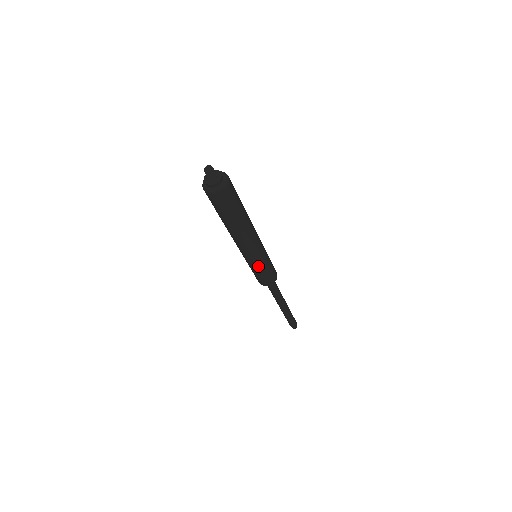
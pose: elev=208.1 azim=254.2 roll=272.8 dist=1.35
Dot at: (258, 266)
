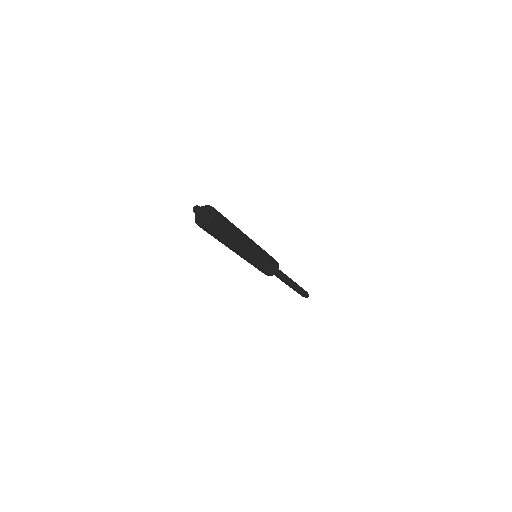
Dot at: (258, 265)
